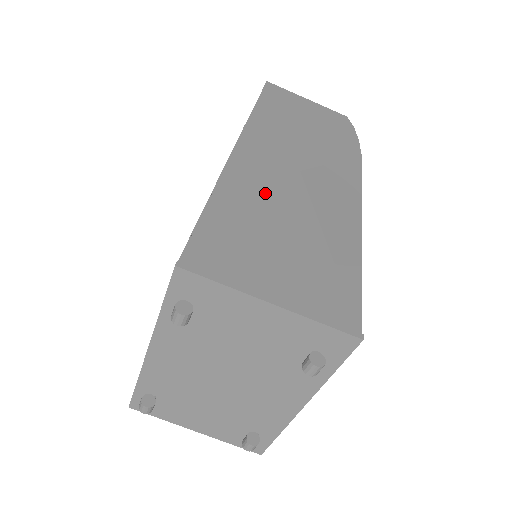
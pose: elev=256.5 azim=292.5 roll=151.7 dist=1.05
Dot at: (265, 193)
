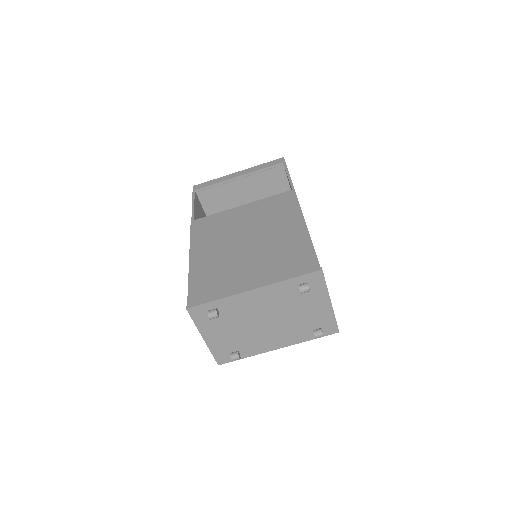
Dot at: occluded
